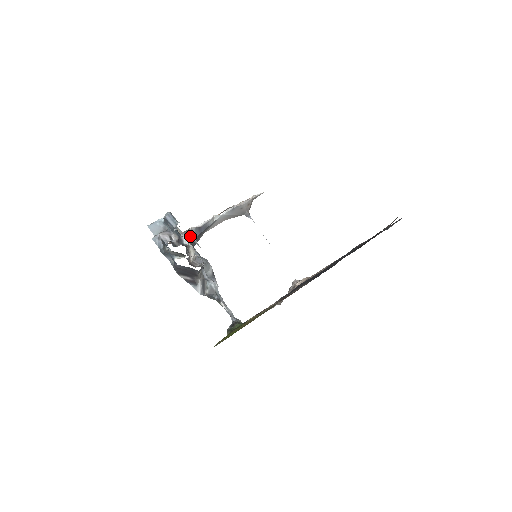
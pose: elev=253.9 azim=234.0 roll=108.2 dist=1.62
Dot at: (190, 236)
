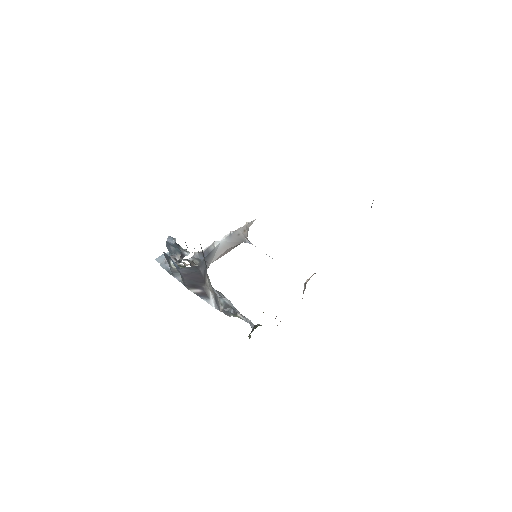
Dot at: (194, 259)
